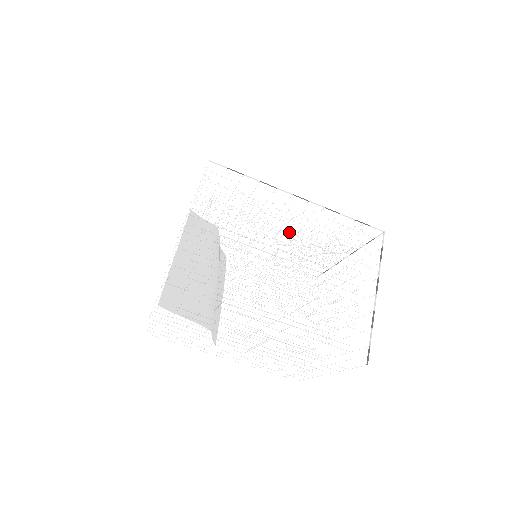
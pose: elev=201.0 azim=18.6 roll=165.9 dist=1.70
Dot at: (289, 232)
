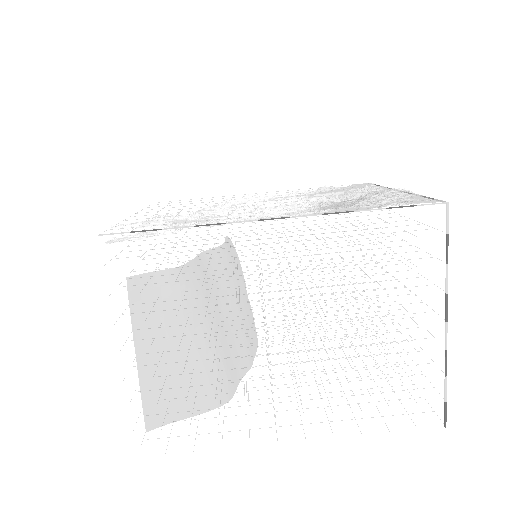
Dot at: (290, 207)
